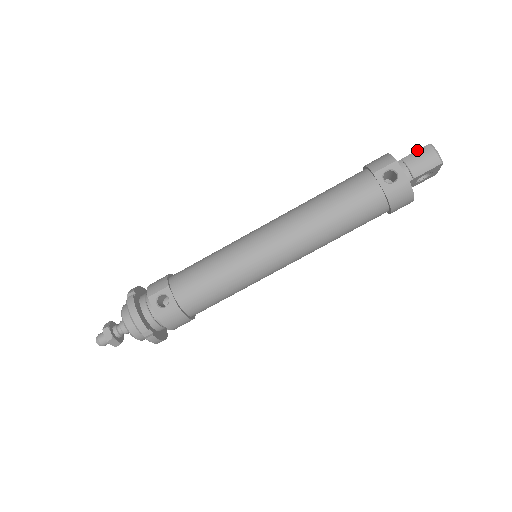
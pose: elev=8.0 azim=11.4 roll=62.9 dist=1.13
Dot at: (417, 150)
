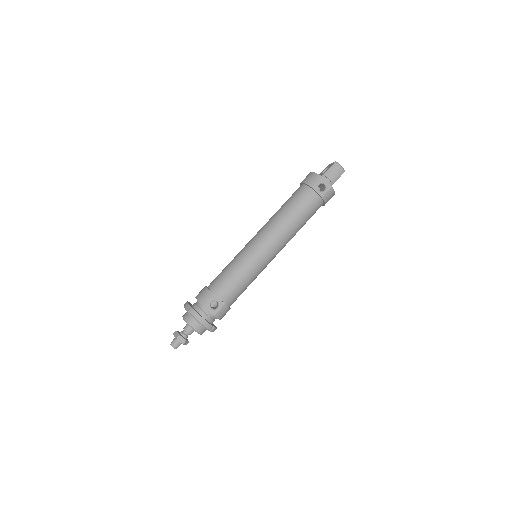
Dot at: (330, 167)
